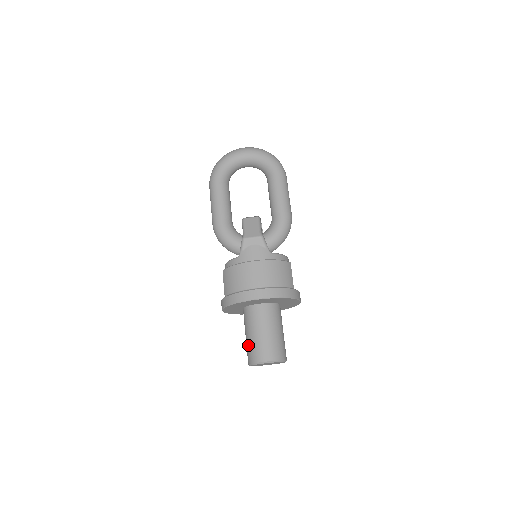
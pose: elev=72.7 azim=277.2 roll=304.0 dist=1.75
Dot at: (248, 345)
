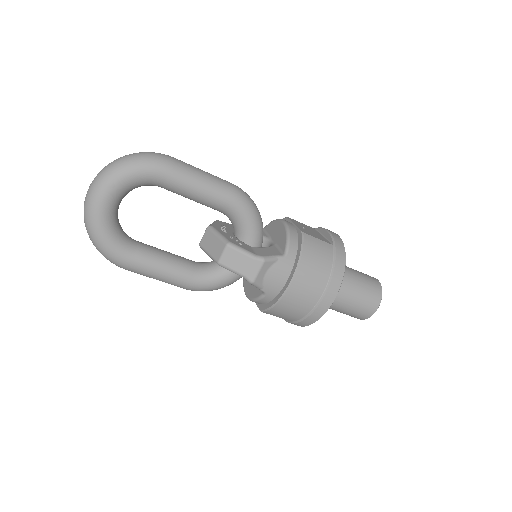
Dot at: occluded
